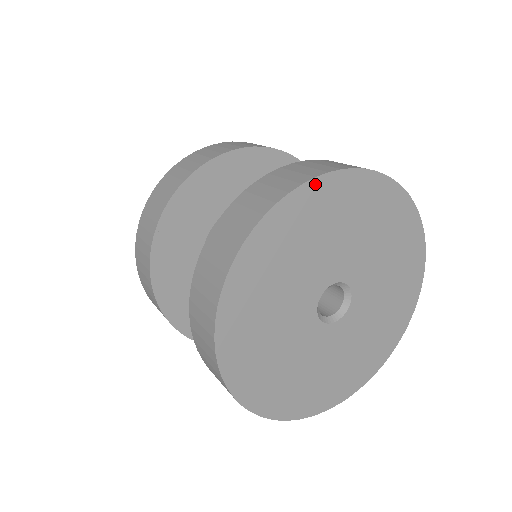
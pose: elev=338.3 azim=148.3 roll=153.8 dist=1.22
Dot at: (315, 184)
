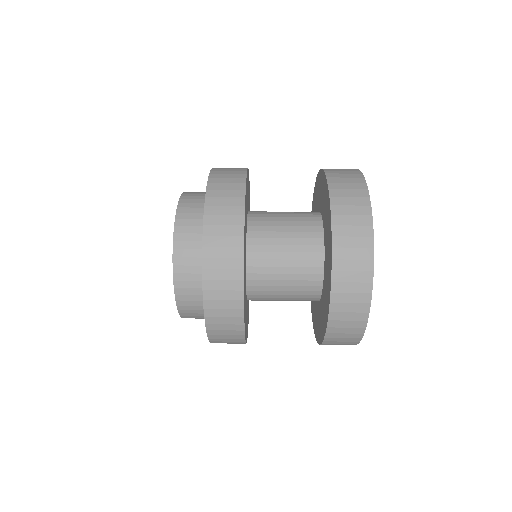
Dot at: occluded
